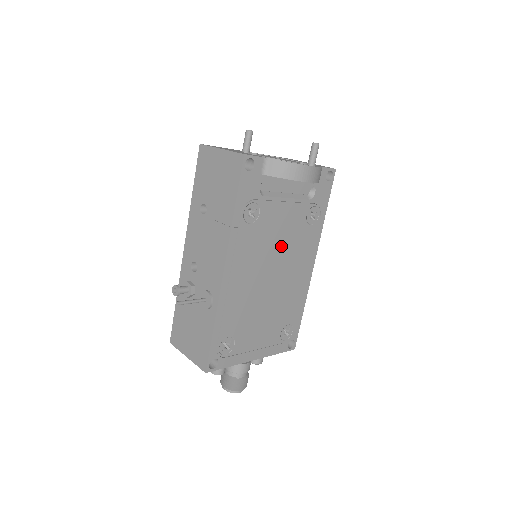
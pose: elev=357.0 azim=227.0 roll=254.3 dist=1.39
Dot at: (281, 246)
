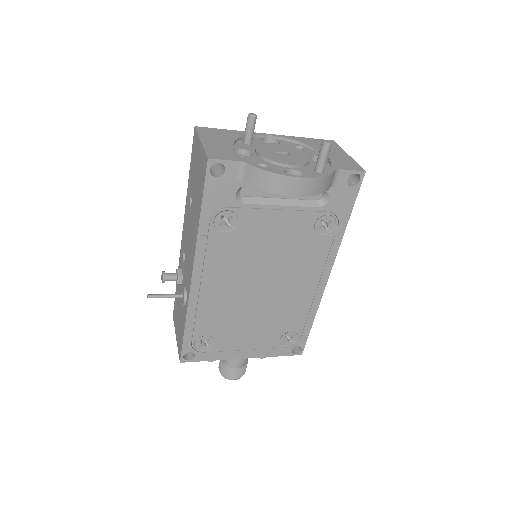
Dot at: (275, 256)
